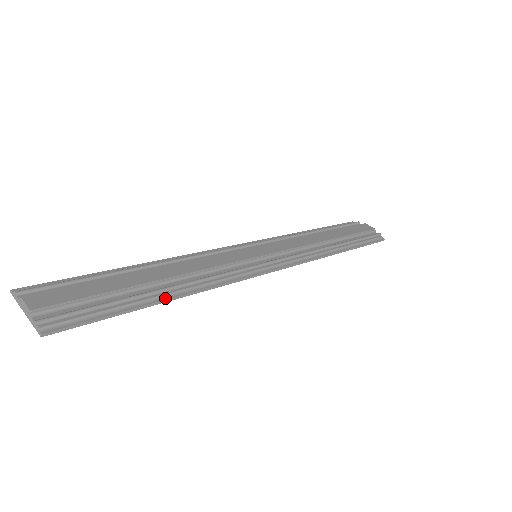
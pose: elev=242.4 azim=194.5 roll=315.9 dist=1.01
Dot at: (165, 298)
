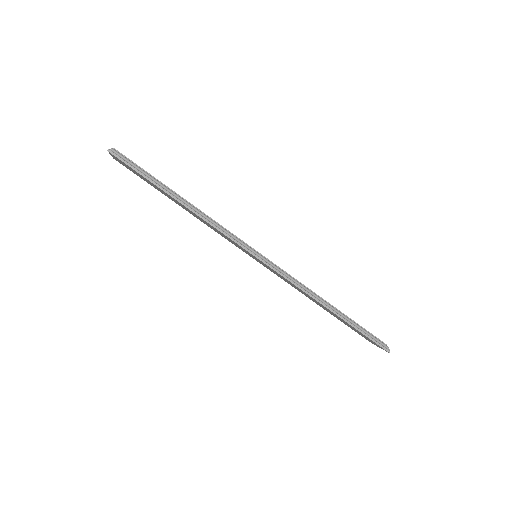
Dot at: (176, 197)
